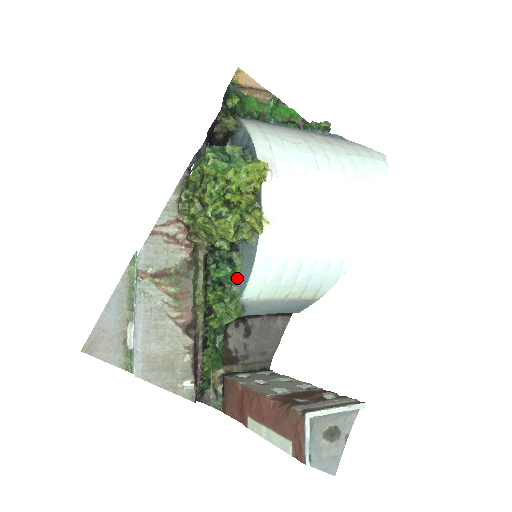
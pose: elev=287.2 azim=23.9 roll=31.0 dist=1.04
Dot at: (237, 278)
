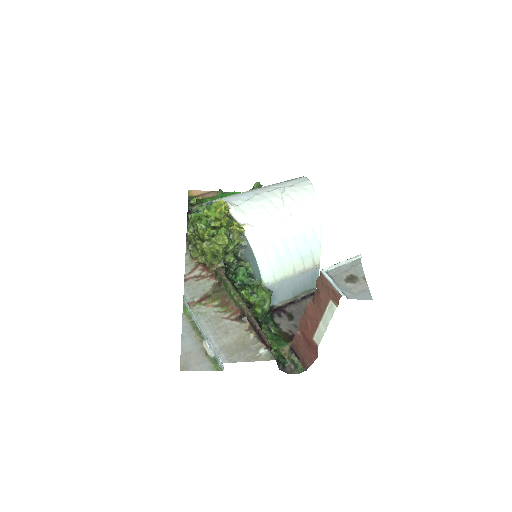
Dot at: (254, 276)
